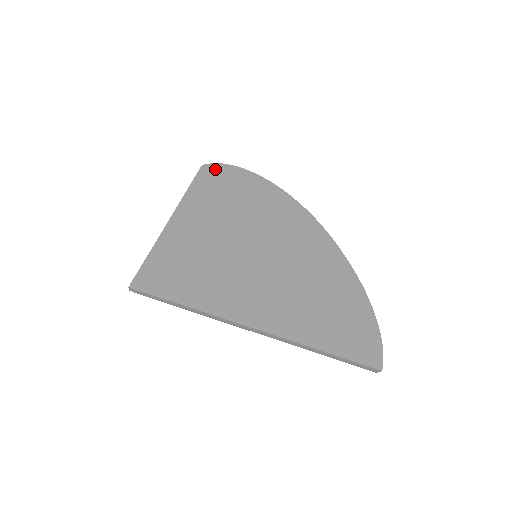
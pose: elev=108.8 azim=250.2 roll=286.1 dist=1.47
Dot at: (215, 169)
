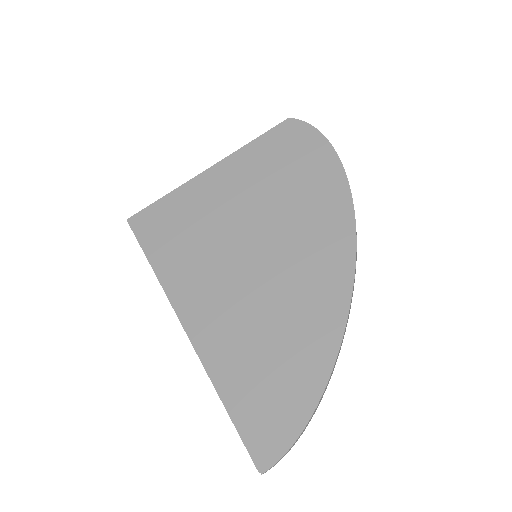
Dot at: (298, 129)
